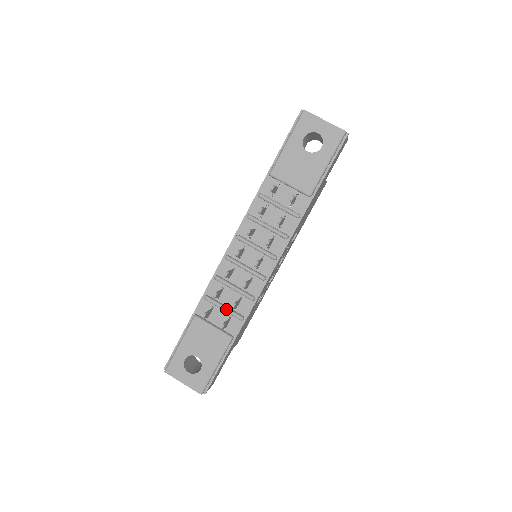
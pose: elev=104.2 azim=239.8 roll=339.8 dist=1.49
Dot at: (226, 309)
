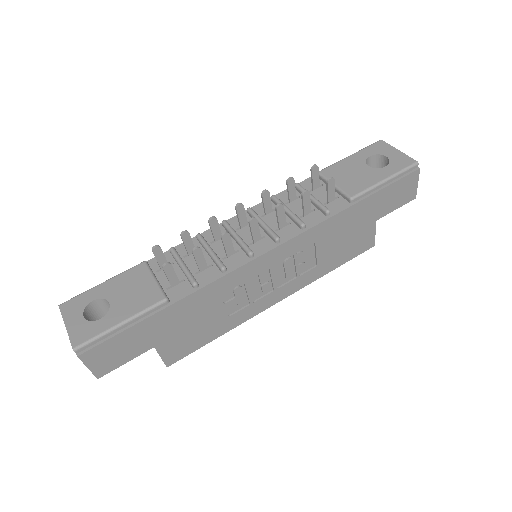
Dot at: (185, 266)
